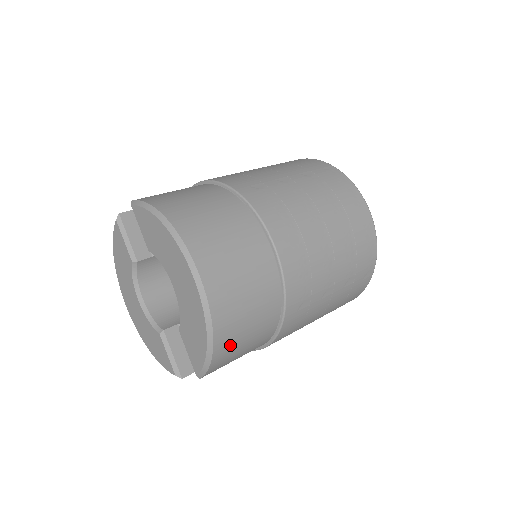
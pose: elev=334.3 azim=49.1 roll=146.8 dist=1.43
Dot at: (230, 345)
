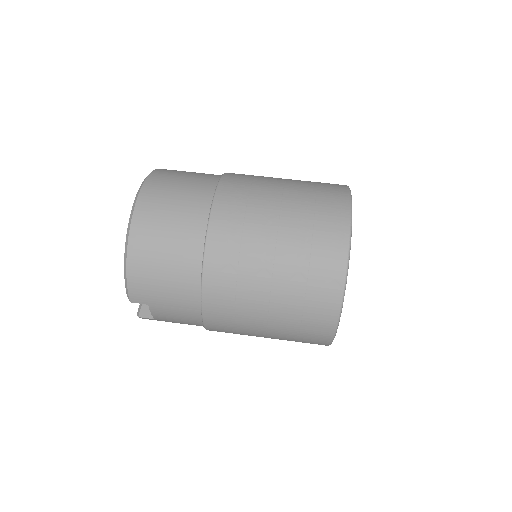
Dot at: (145, 267)
